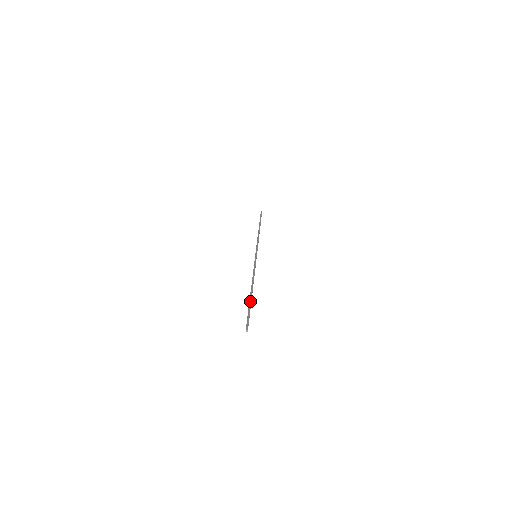
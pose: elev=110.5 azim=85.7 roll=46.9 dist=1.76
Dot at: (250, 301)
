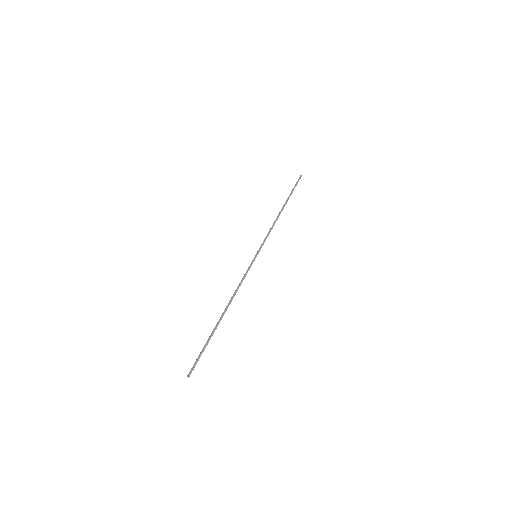
Dot at: (213, 332)
